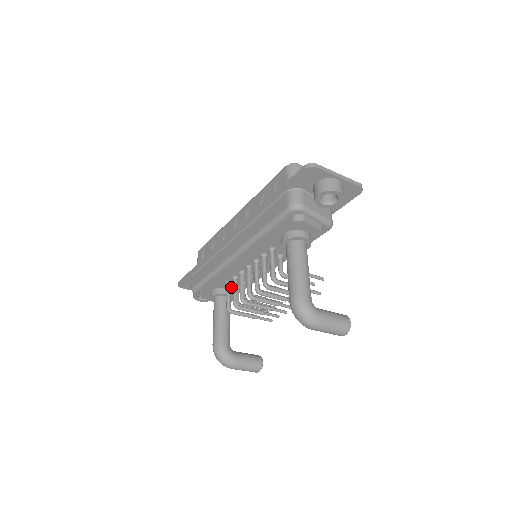
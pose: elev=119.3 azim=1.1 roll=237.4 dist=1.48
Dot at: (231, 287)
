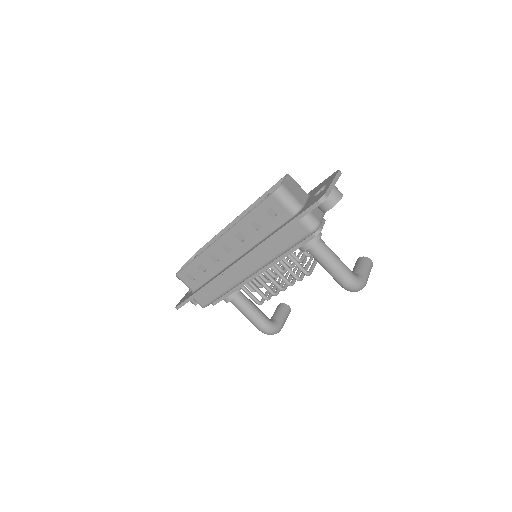
Dot at: occluded
